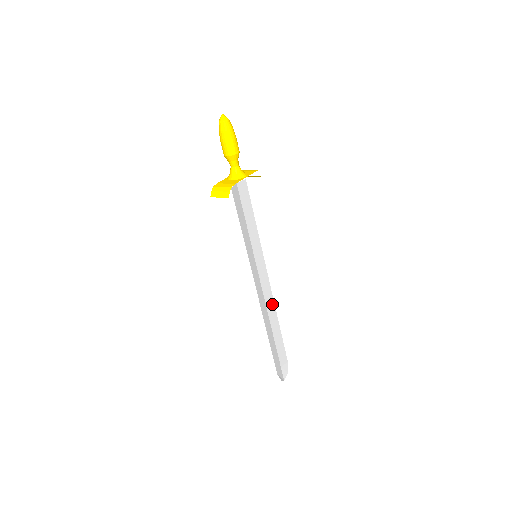
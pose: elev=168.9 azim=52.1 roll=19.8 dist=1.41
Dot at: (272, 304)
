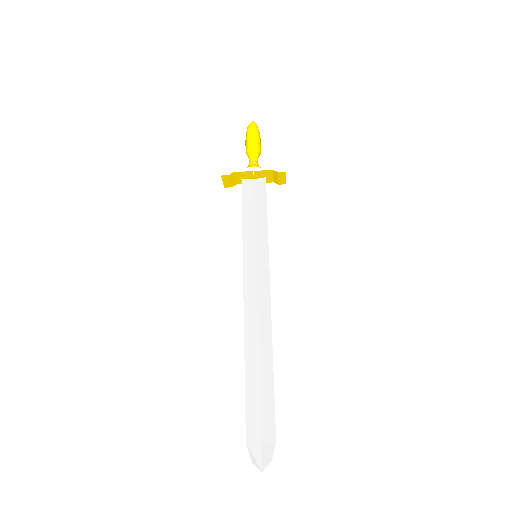
Dot at: (268, 330)
